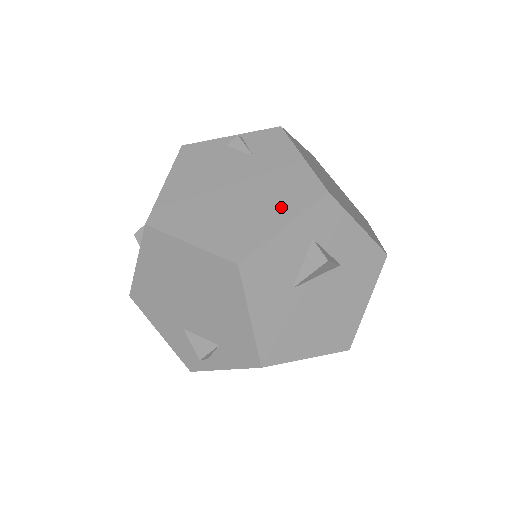
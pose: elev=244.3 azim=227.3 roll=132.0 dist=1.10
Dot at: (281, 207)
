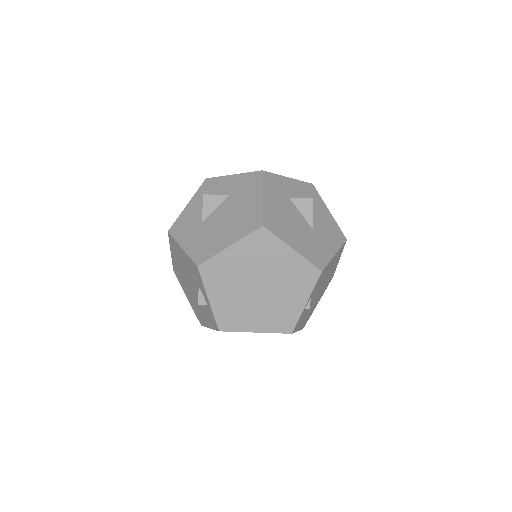
Dot at: occluded
